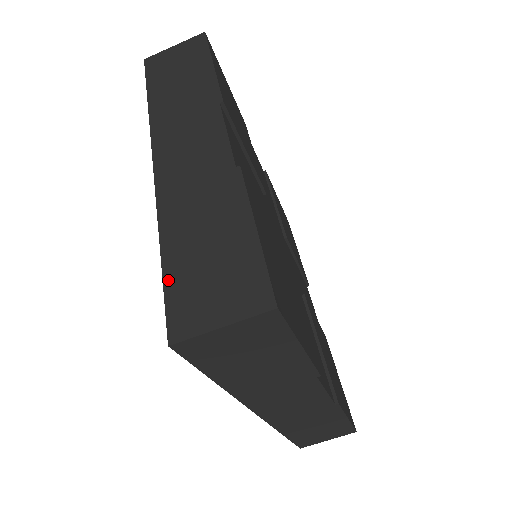
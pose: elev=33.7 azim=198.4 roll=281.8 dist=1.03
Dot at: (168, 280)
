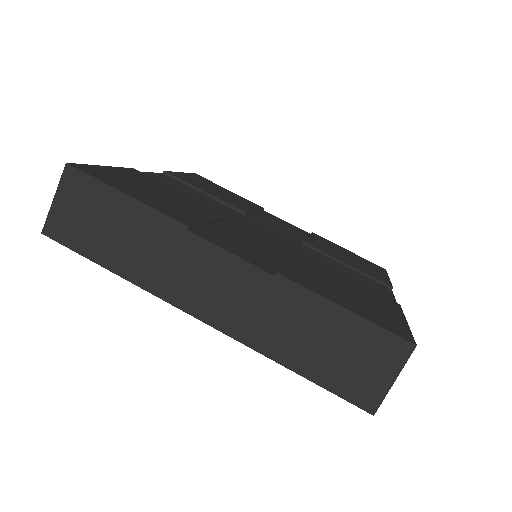
Dot at: (325, 384)
